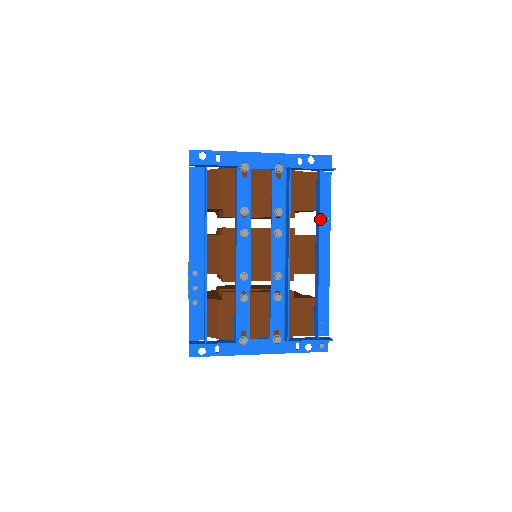
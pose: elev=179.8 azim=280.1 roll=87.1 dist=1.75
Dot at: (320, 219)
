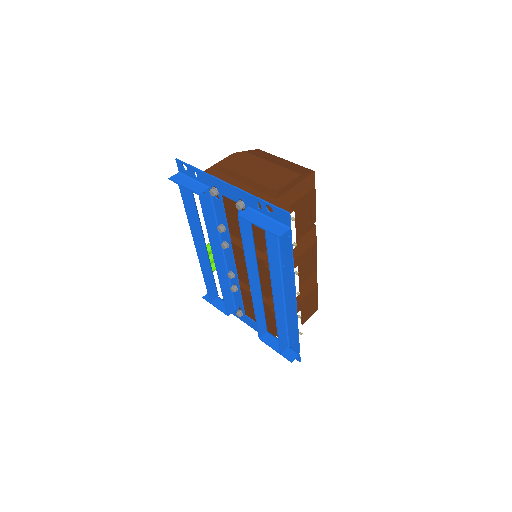
Dot at: (270, 273)
